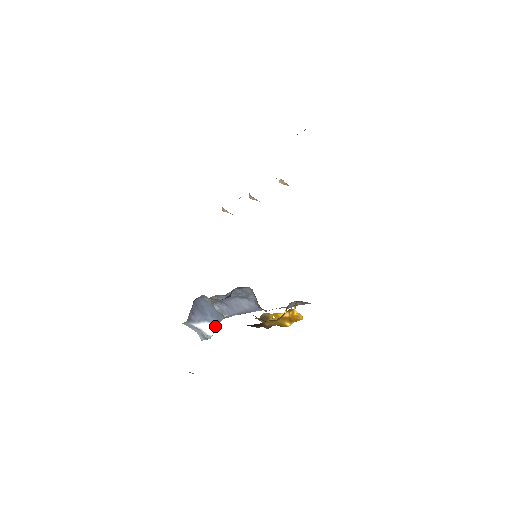
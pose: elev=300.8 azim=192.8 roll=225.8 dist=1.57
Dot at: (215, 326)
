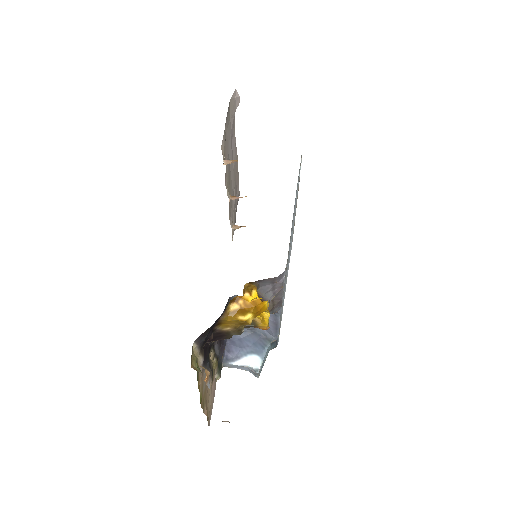
Dot at: (261, 356)
